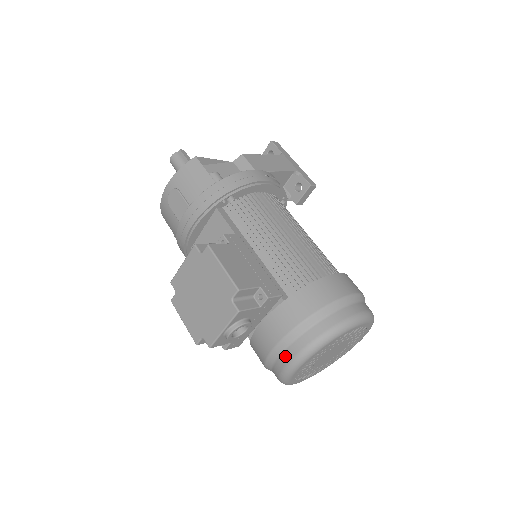
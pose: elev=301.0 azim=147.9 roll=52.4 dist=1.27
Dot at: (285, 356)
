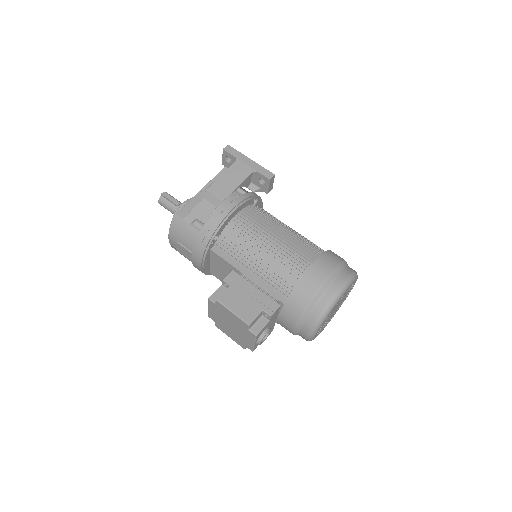
Dot at: (302, 334)
